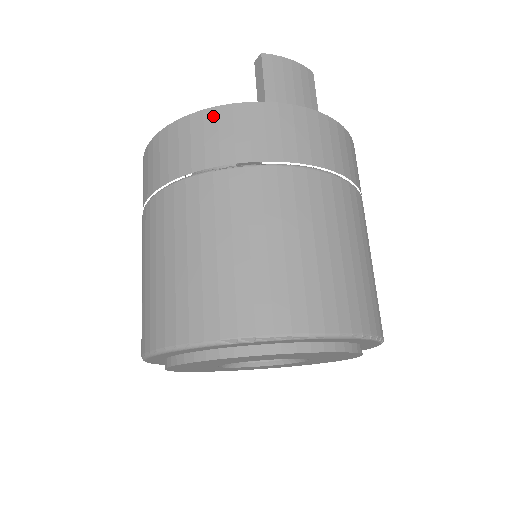
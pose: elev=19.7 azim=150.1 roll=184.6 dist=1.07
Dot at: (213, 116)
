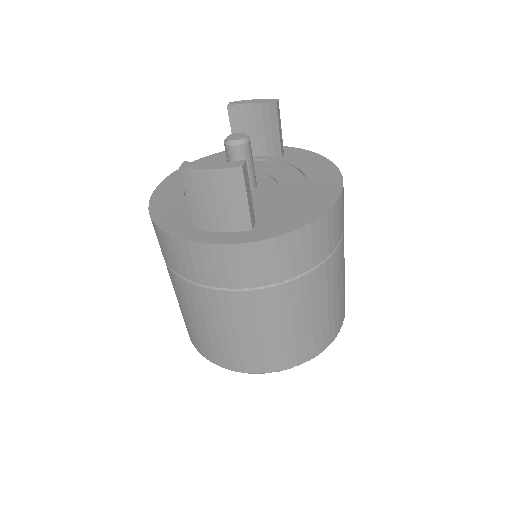
Dot at: (157, 230)
